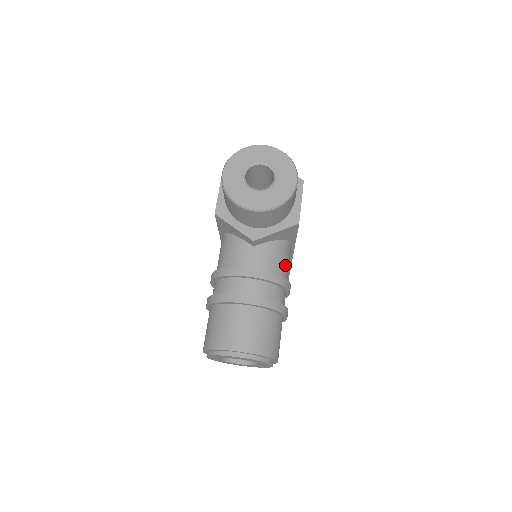
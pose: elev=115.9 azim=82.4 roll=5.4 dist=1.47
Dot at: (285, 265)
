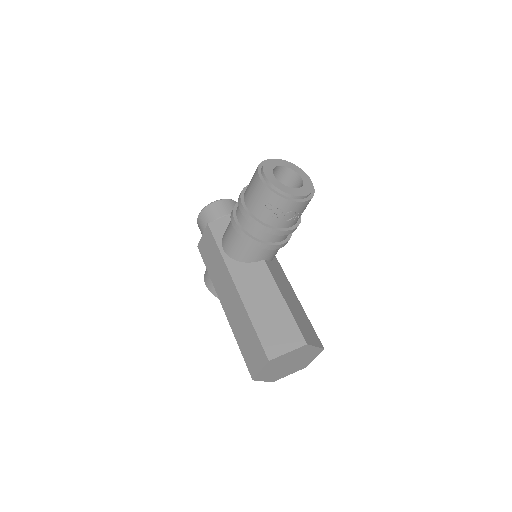
Dot at: occluded
